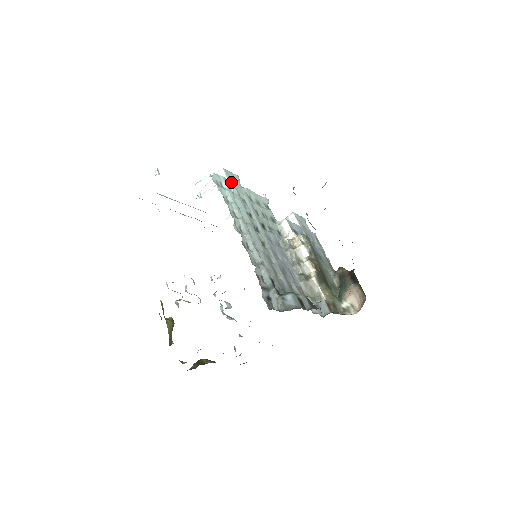
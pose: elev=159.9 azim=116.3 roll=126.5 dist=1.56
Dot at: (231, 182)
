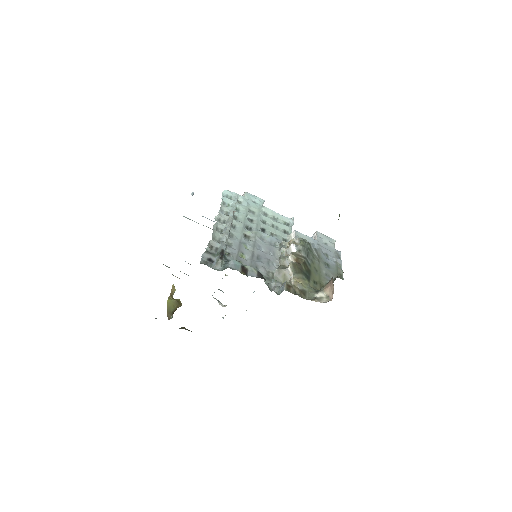
Dot at: (245, 199)
